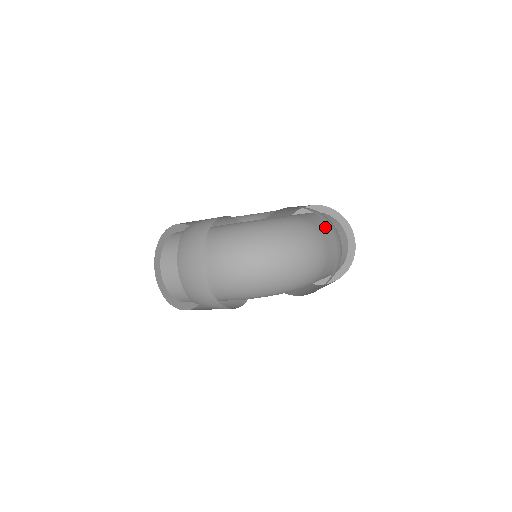
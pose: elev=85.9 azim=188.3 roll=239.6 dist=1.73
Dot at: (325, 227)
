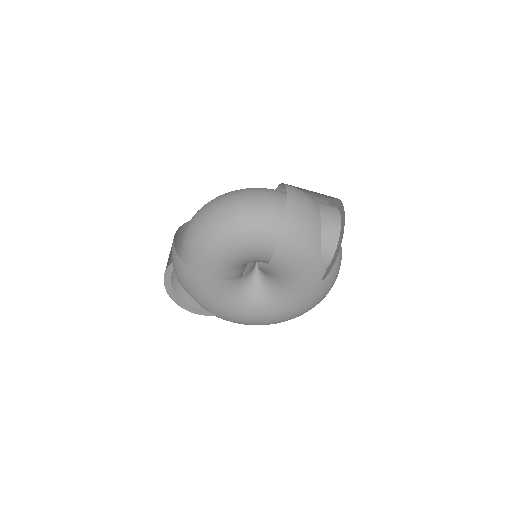
Dot at: occluded
